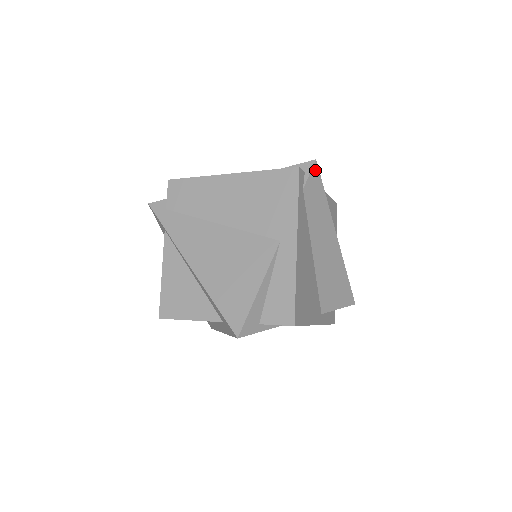
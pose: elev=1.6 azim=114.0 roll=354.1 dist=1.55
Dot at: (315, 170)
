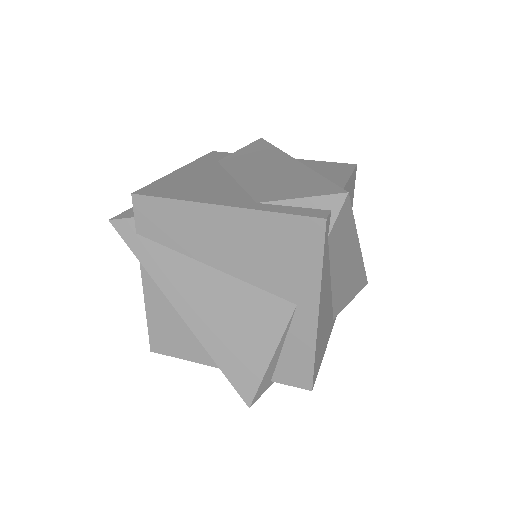
Dot at: (345, 204)
